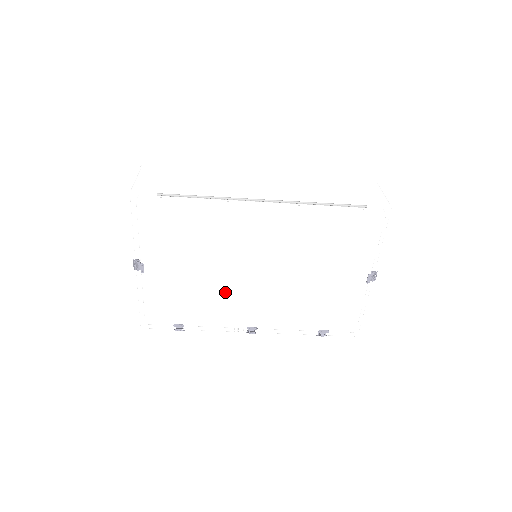
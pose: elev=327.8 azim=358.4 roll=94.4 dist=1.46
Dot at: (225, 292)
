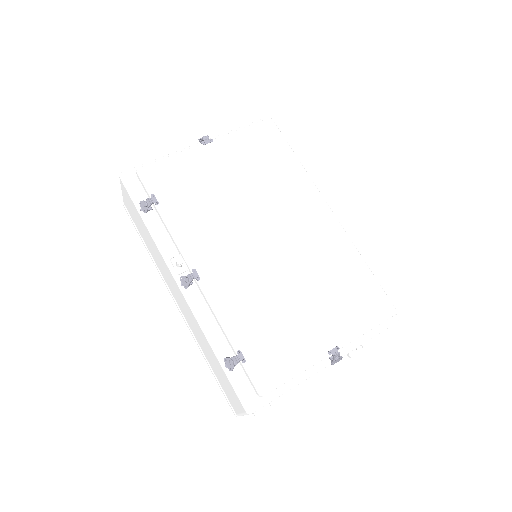
Dot at: (226, 223)
